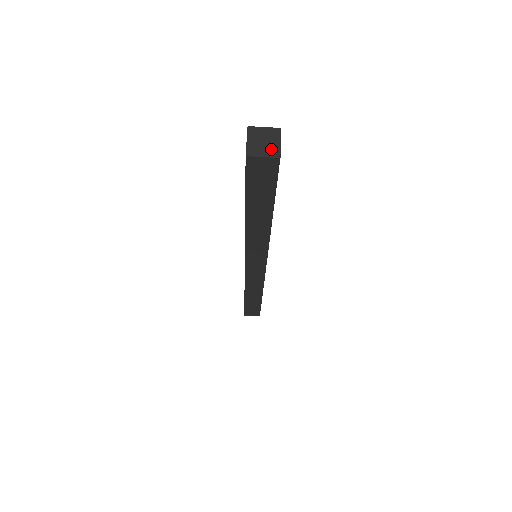
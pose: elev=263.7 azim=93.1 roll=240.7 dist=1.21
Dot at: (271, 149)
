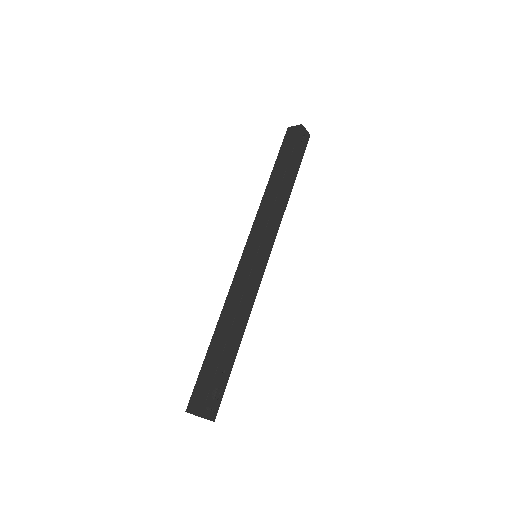
Dot at: occluded
